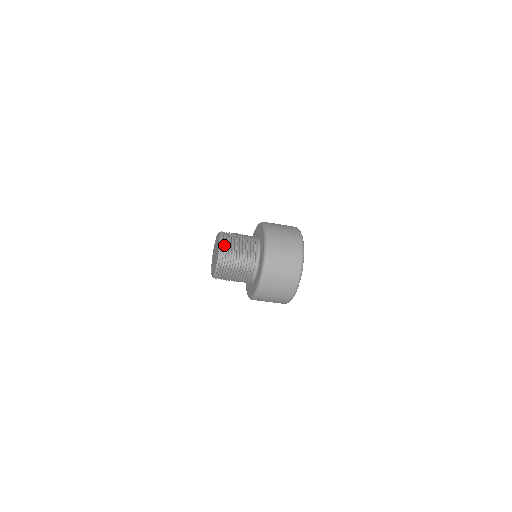
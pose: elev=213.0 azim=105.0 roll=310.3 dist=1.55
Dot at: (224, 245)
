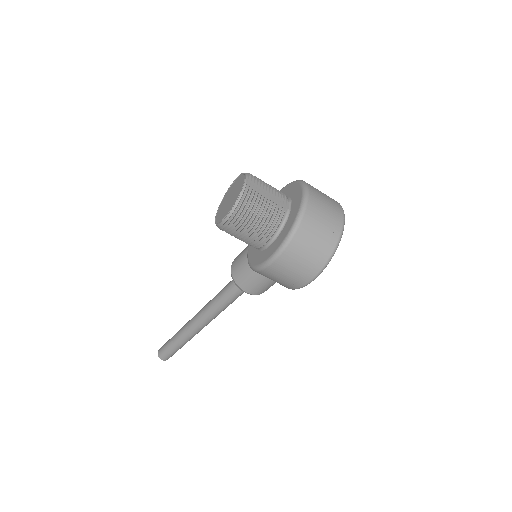
Dot at: (250, 175)
